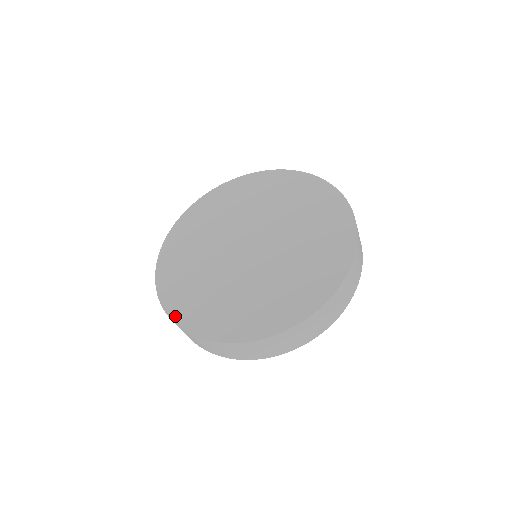
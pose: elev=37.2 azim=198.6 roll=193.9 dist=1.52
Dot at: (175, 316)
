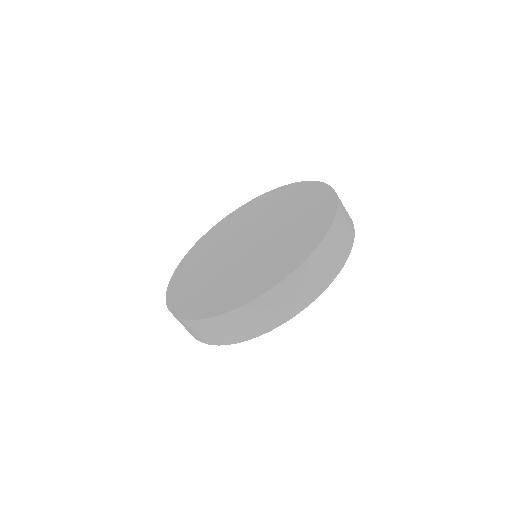
Dot at: (207, 314)
